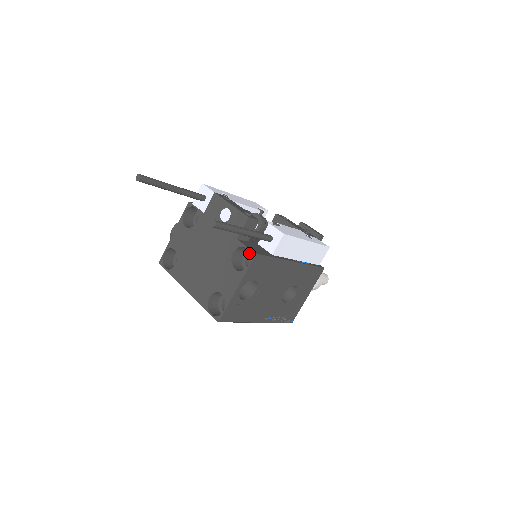
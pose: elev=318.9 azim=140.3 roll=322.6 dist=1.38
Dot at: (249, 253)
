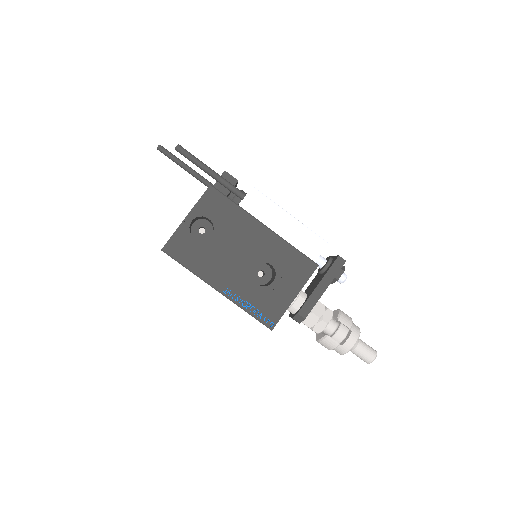
Dot at: occluded
